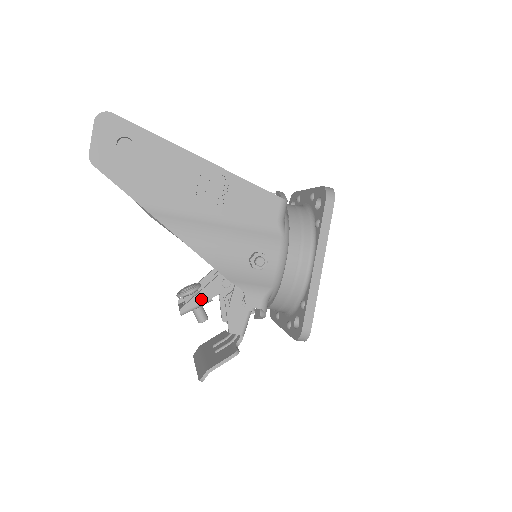
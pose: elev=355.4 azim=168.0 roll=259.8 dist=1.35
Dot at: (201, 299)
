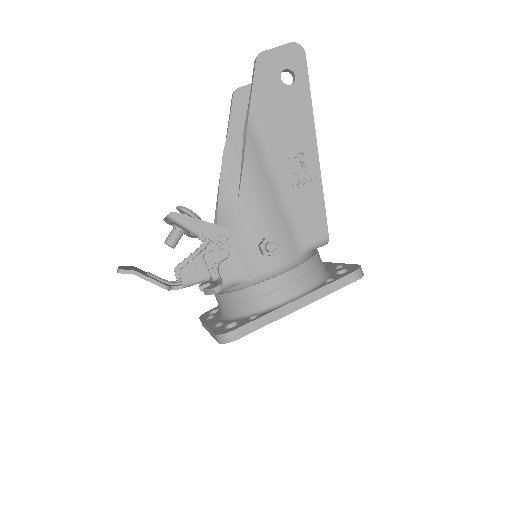
Dot at: (194, 225)
